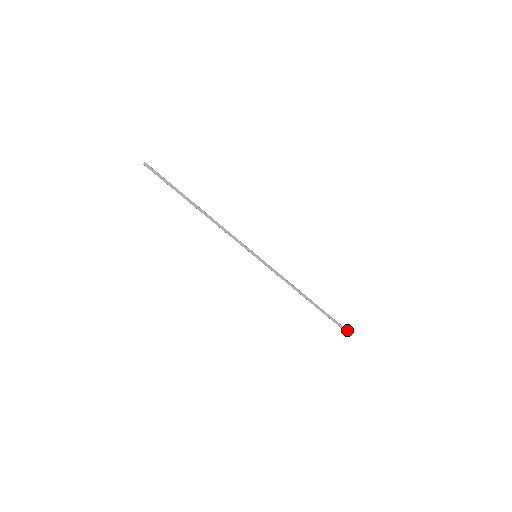
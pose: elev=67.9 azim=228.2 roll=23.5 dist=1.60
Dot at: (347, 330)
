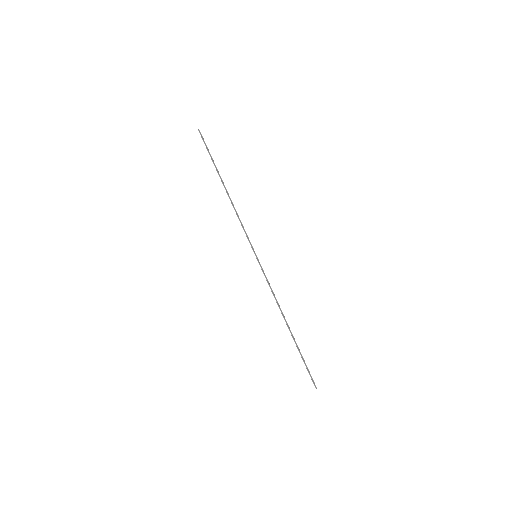
Dot at: (313, 380)
